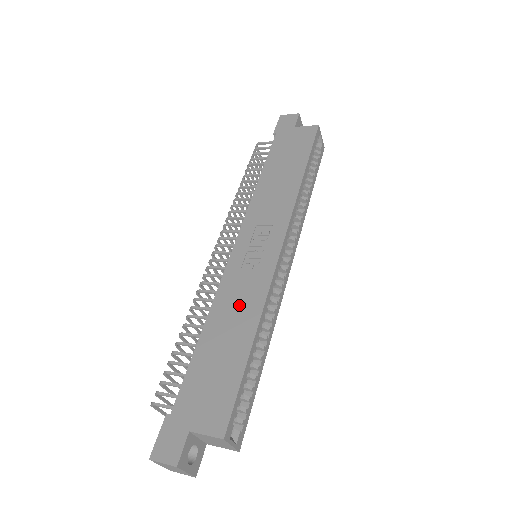
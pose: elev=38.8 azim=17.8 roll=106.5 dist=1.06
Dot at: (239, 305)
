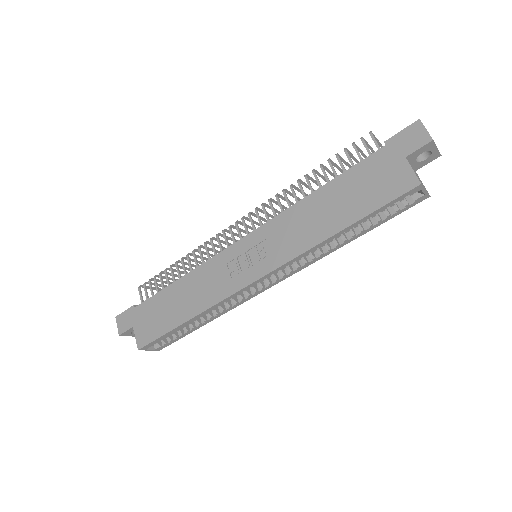
Dot at: (202, 289)
